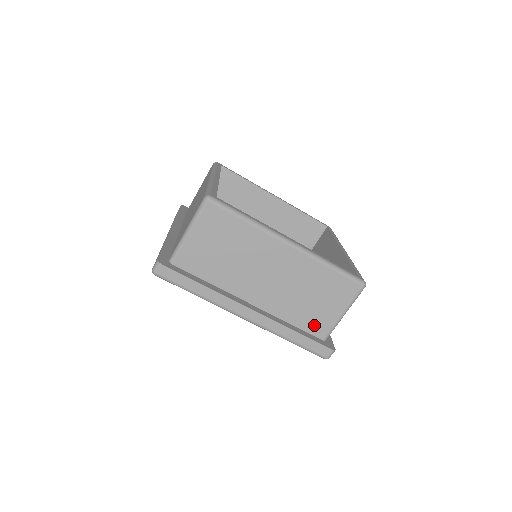
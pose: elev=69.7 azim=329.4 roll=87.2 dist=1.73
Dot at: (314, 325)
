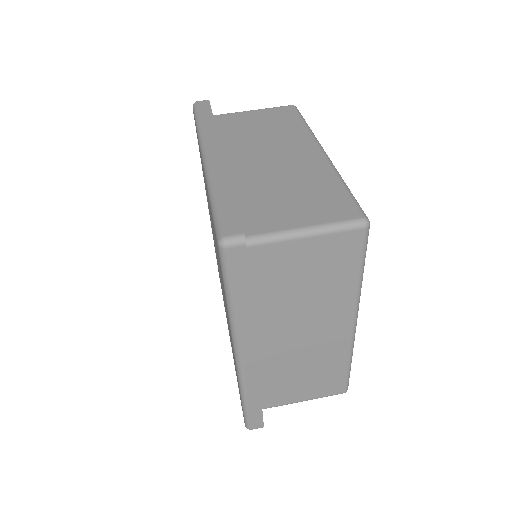
Dot at: (256, 216)
